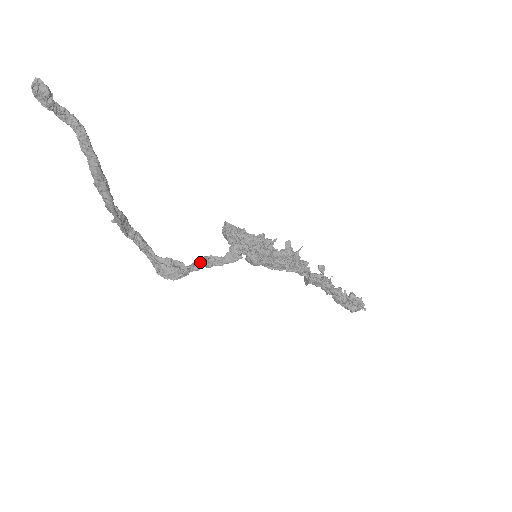
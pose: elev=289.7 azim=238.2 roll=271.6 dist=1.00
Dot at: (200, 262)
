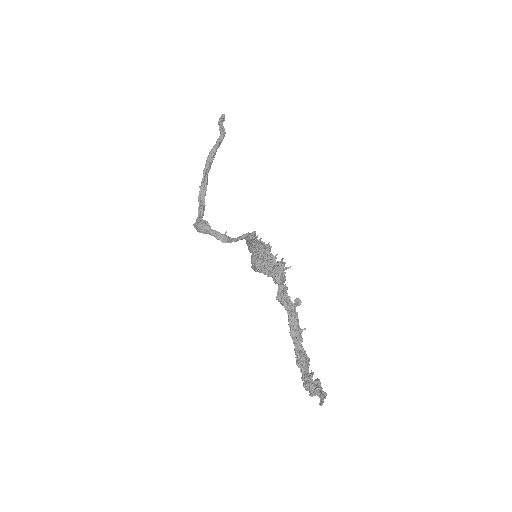
Dot at: (221, 234)
